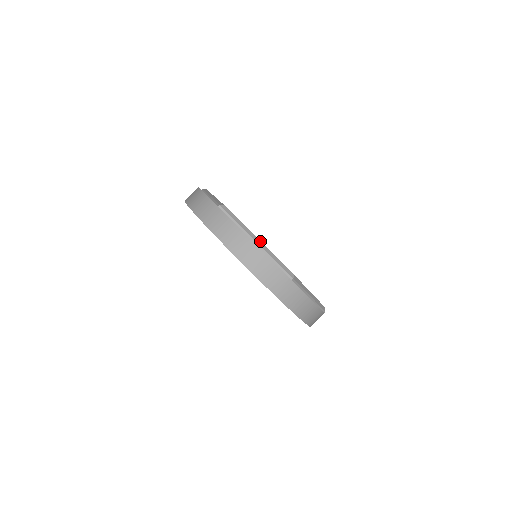
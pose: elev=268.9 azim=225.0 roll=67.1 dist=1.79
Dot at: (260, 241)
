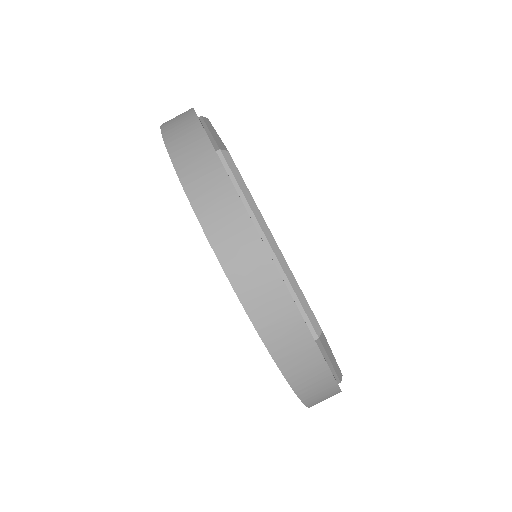
Dot at: (277, 245)
